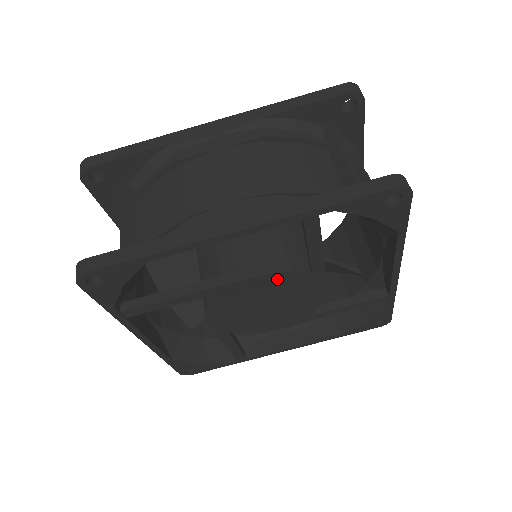
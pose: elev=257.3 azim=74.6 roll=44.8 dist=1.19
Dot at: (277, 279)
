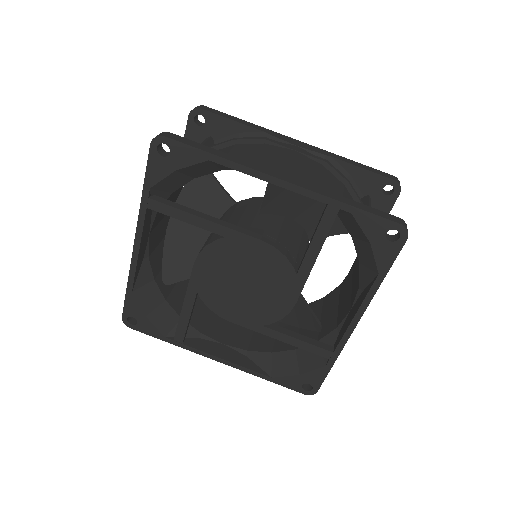
Dot at: (272, 256)
